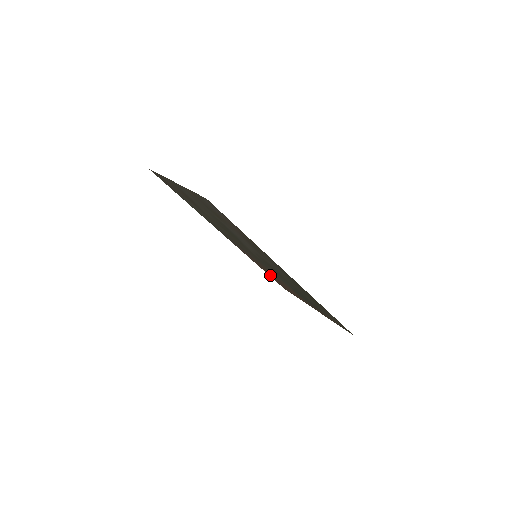
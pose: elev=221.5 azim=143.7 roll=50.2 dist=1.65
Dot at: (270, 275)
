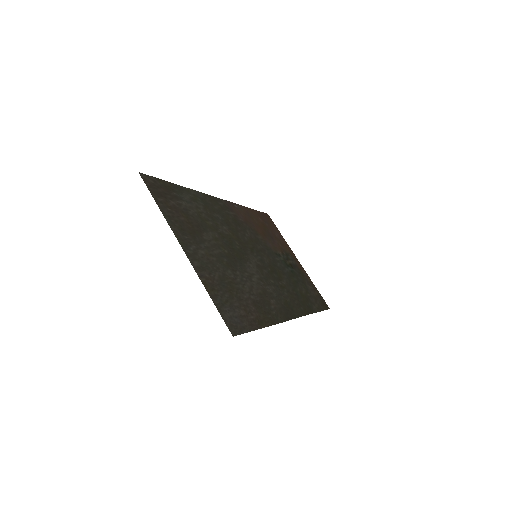
Dot at: (259, 217)
